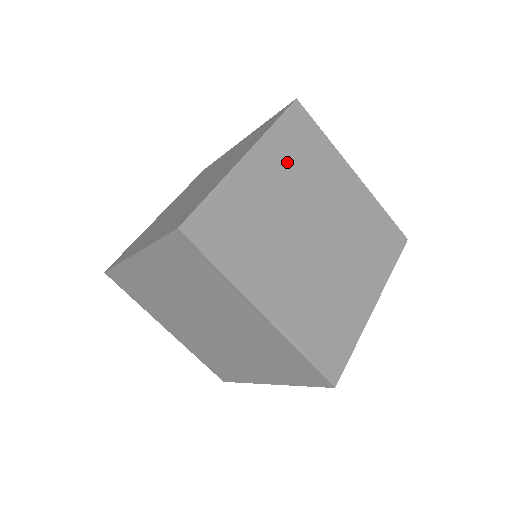
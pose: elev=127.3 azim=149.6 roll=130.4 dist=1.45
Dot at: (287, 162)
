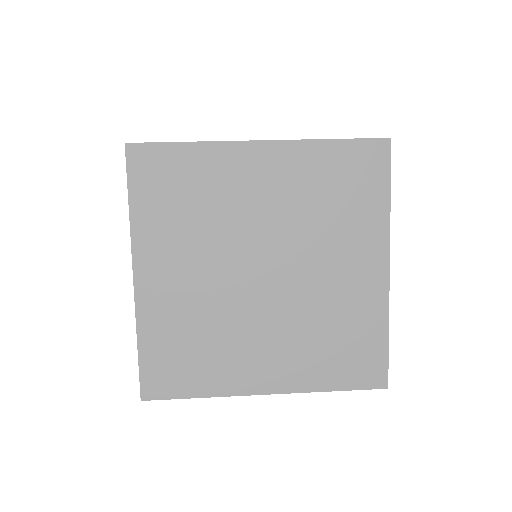
Dot at: (305, 185)
